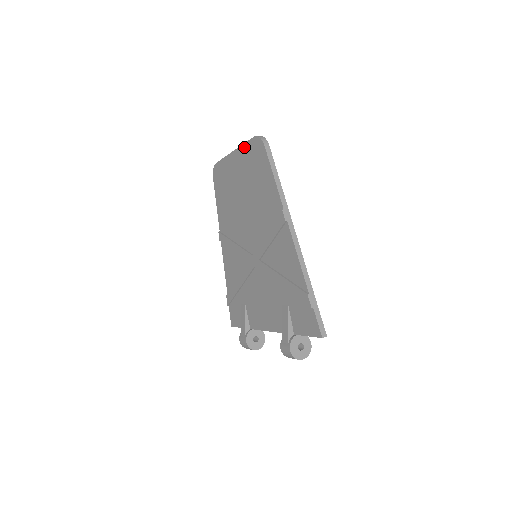
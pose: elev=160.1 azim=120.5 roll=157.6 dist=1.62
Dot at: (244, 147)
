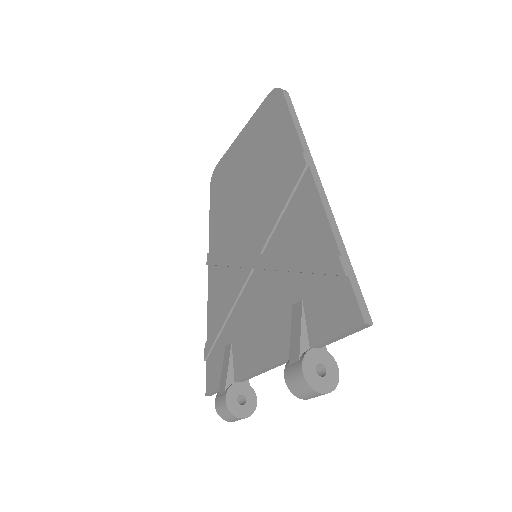
Dot at: (255, 116)
